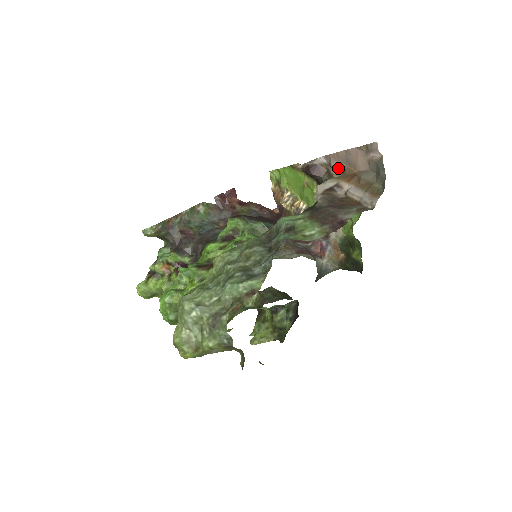
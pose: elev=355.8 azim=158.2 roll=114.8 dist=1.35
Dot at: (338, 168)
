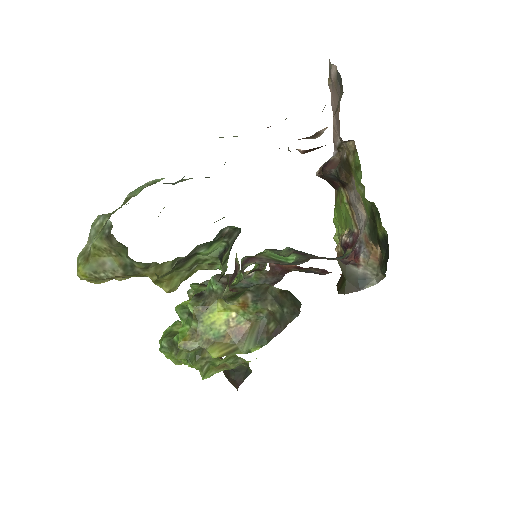
Dot at: (340, 143)
